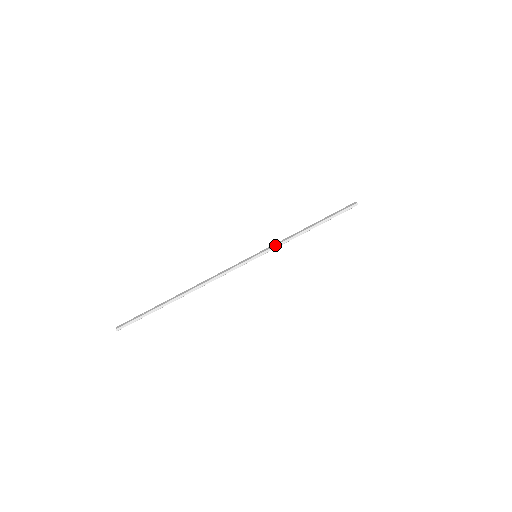
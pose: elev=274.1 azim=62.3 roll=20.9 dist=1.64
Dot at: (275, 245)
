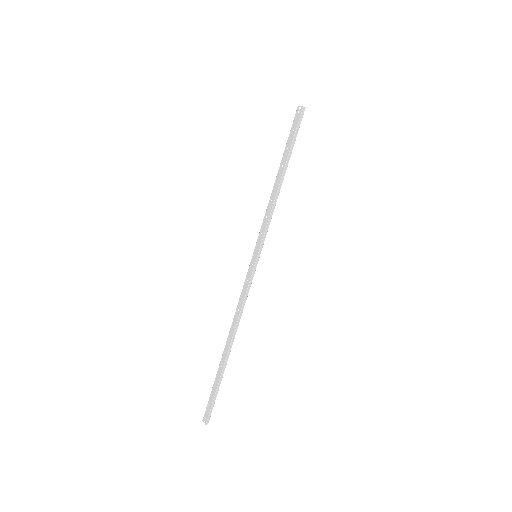
Dot at: (264, 231)
